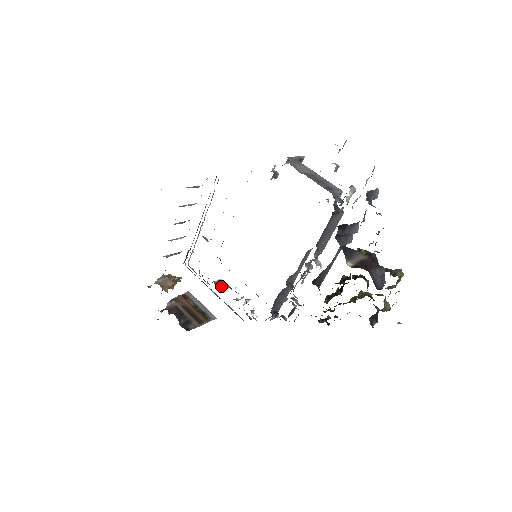
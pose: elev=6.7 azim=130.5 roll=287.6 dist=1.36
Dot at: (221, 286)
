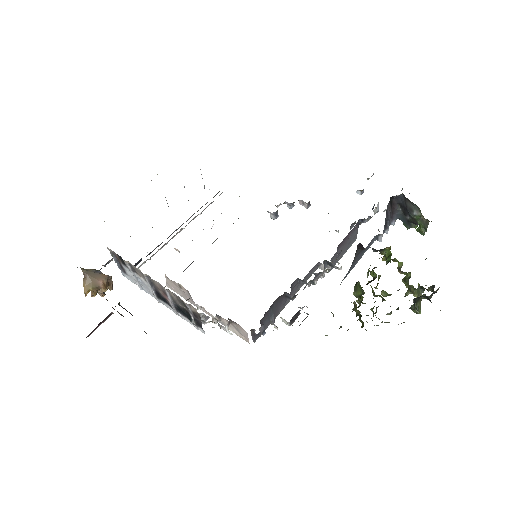
Dot at: occluded
